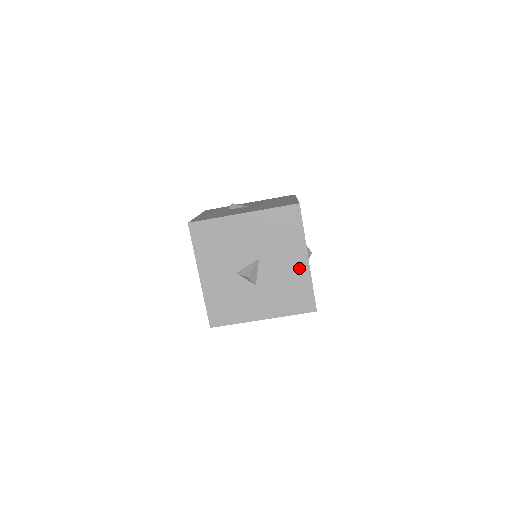
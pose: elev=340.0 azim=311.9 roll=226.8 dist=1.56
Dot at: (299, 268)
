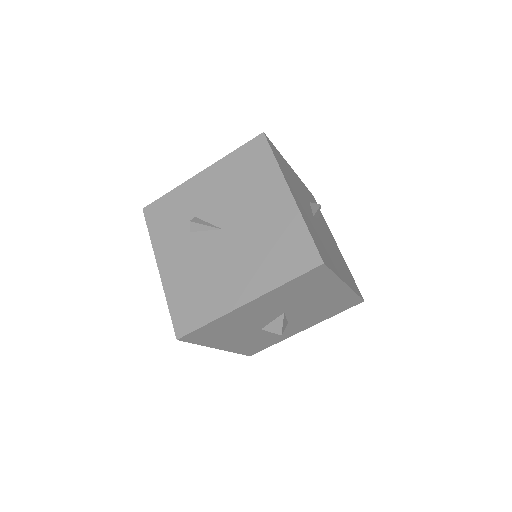
Dot at: (337, 294)
